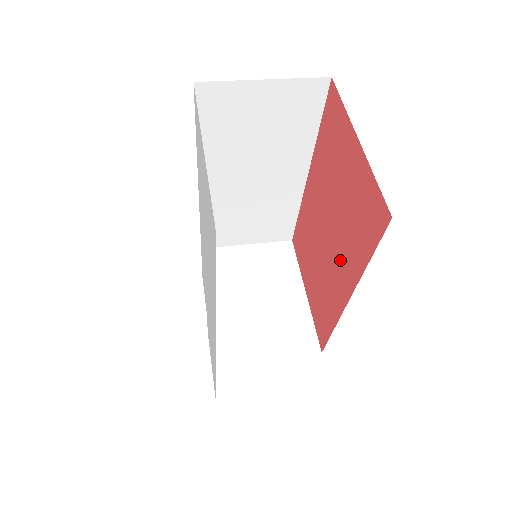
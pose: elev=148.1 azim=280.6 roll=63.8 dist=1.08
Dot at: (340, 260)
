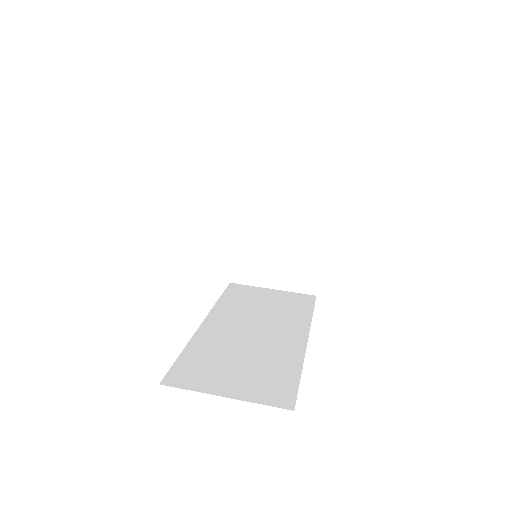
Dot at: occluded
